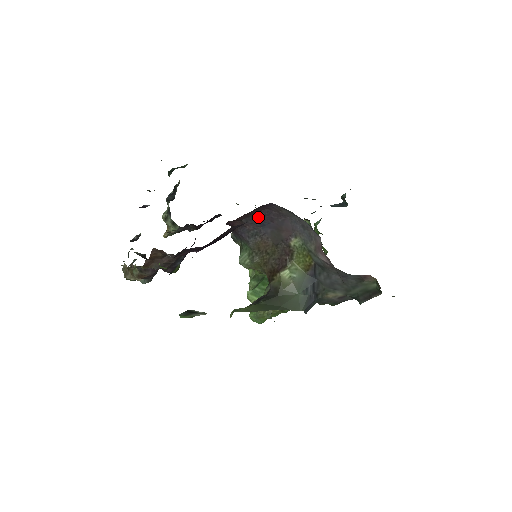
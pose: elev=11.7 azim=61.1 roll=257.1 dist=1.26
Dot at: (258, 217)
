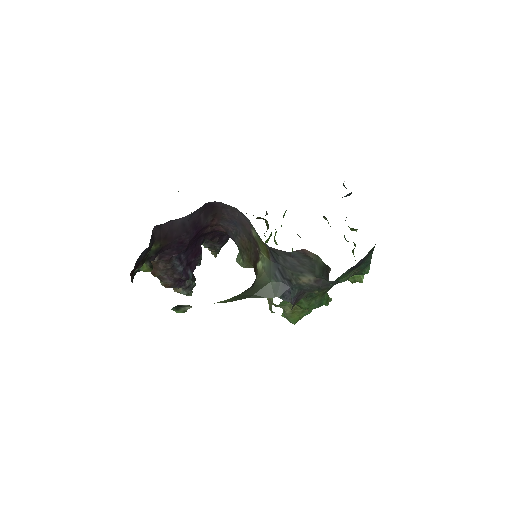
Dot at: (226, 218)
